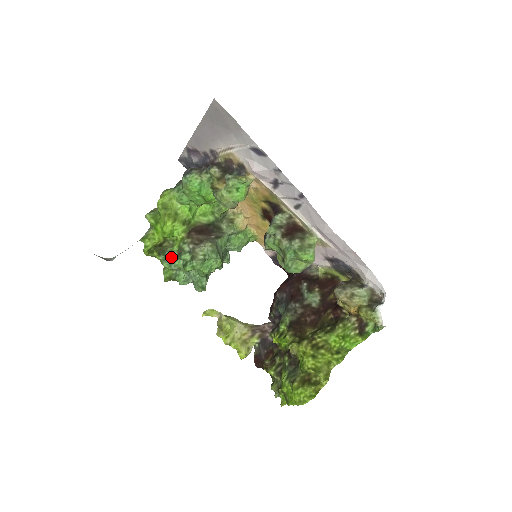
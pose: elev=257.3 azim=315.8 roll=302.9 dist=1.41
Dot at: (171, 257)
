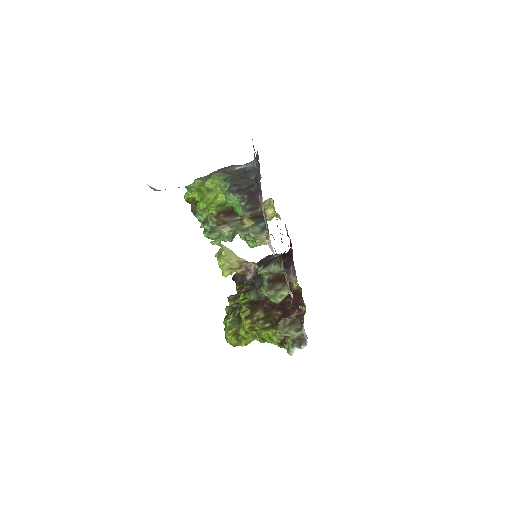
Dot at: (199, 218)
